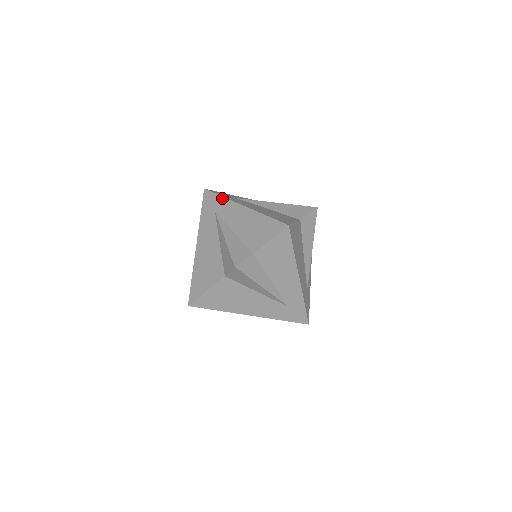
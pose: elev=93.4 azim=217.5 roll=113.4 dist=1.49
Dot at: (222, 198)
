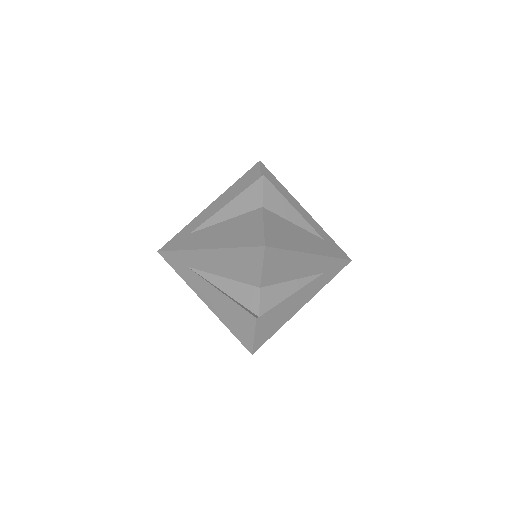
Dot at: (181, 252)
